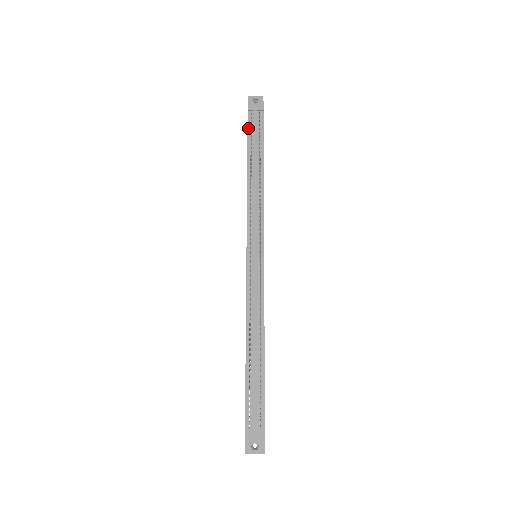
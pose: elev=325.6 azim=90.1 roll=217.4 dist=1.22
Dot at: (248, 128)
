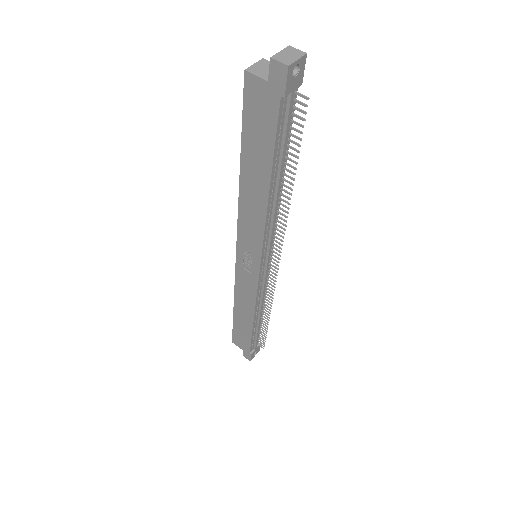
Dot at: (278, 128)
